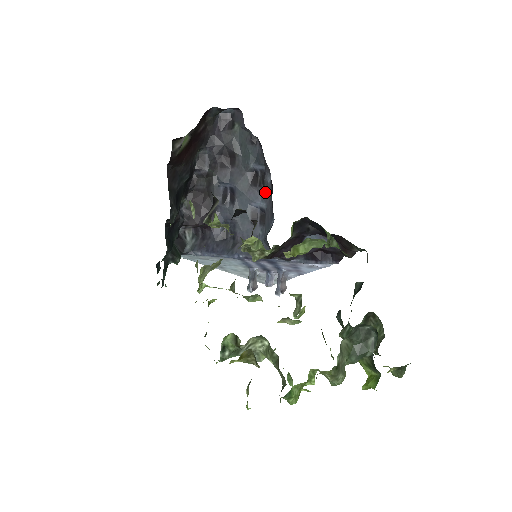
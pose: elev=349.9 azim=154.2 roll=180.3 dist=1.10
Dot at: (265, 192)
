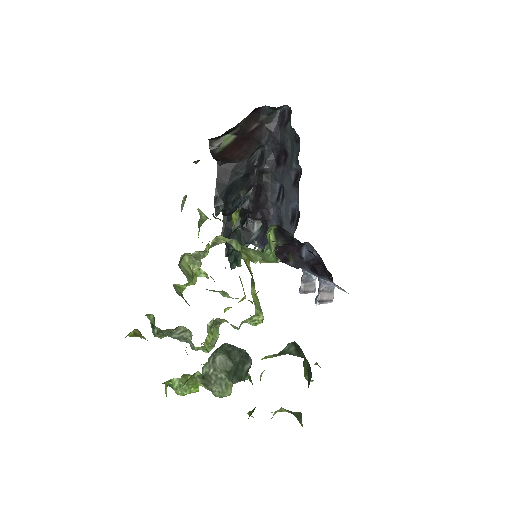
Dot at: occluded
